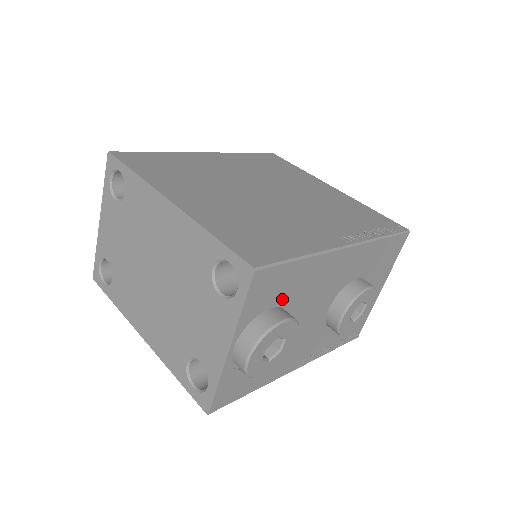
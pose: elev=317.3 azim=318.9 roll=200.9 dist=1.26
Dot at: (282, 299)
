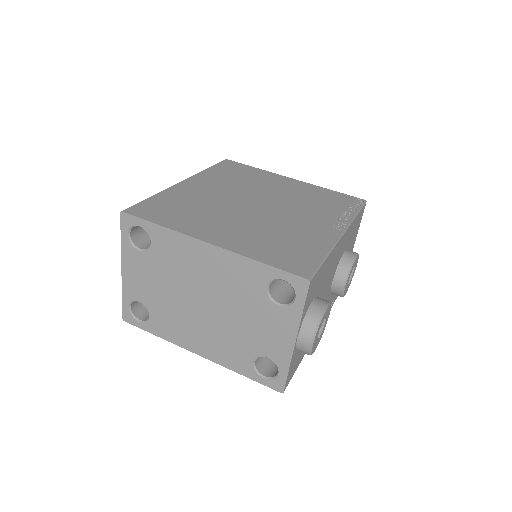
Dot at: (317, 291)
